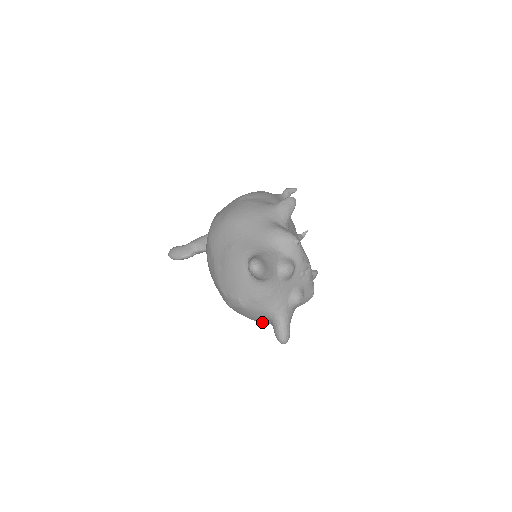
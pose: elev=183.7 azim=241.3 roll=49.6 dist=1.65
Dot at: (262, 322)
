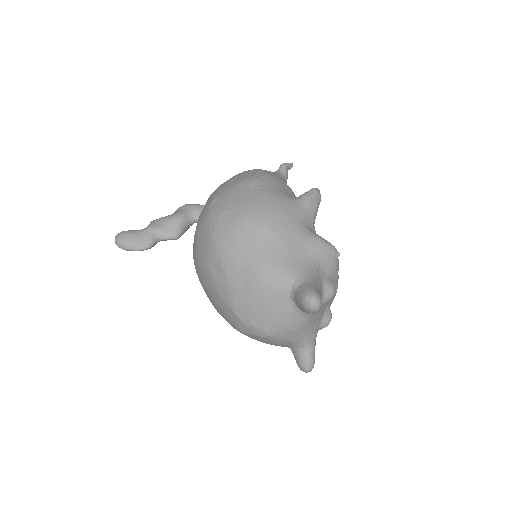
Dot at: (276, 345)
